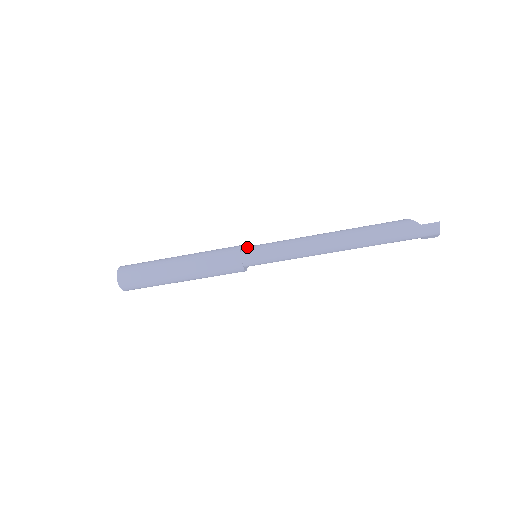
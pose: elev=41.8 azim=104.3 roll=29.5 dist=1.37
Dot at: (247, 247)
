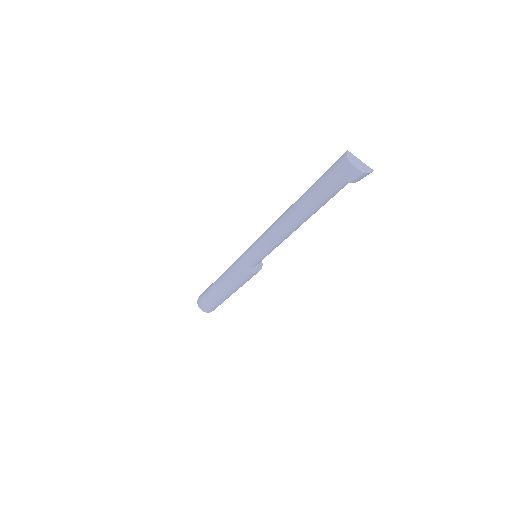
Dot at: occluded
